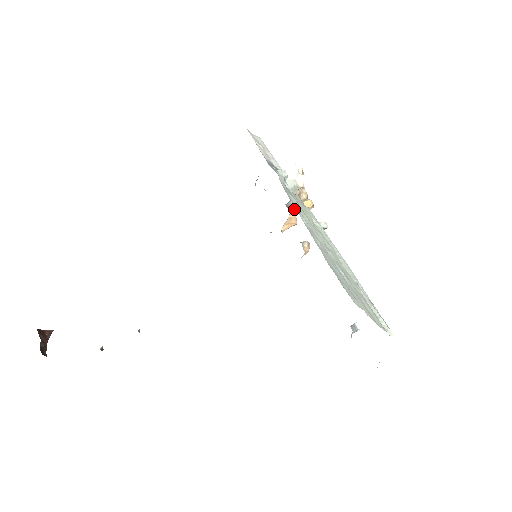
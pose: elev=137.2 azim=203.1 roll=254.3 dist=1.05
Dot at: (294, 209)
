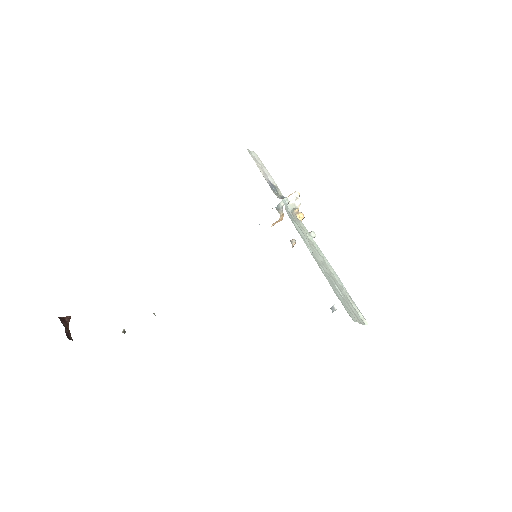
Dot at: occluded
